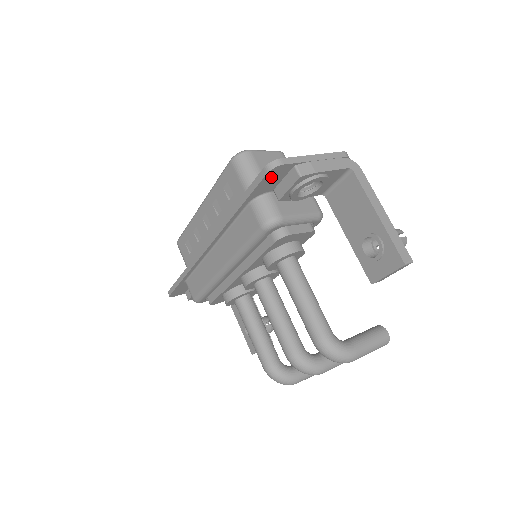
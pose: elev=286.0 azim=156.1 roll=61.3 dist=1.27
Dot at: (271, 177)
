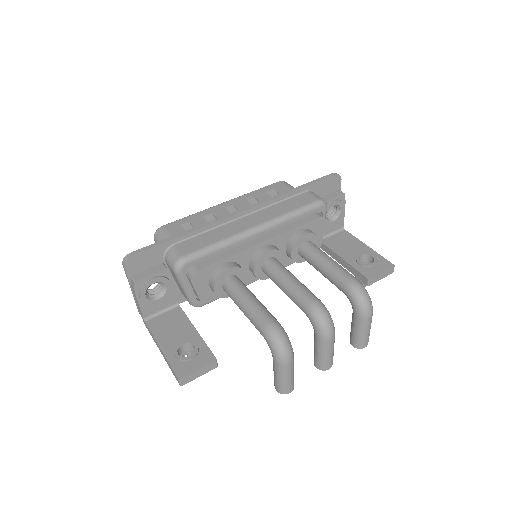
Dot at: (331, 182)
